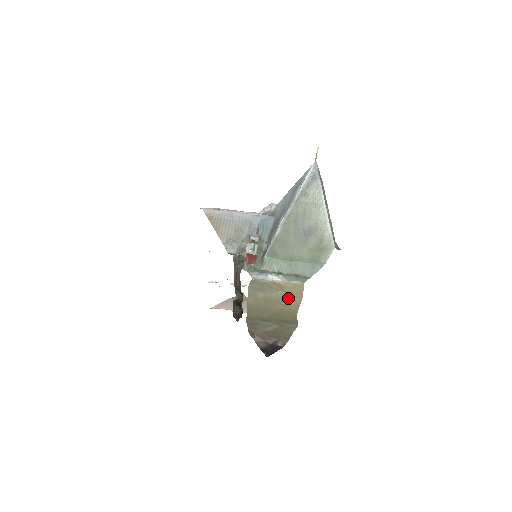
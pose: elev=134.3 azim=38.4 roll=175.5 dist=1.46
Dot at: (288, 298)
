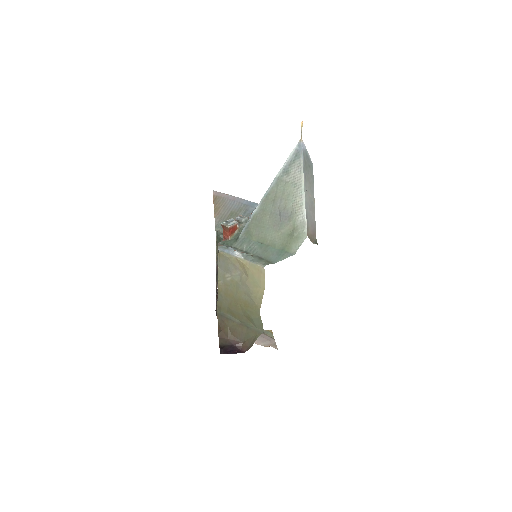
Dot at: (251, 285)
